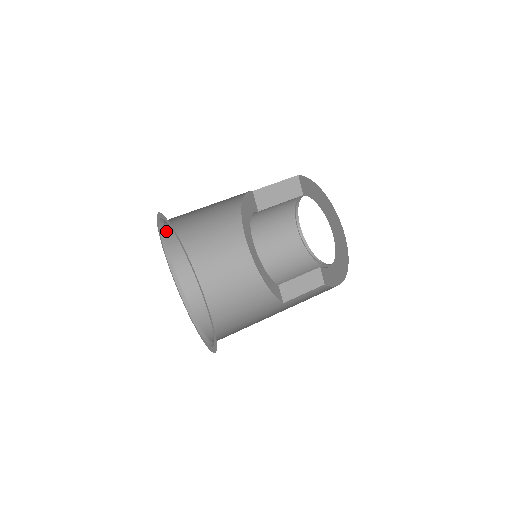
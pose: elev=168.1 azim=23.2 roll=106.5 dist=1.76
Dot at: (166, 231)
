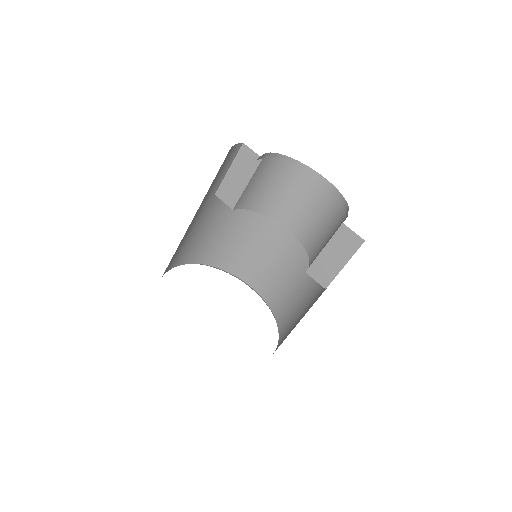
Dot at: (214, 265)
